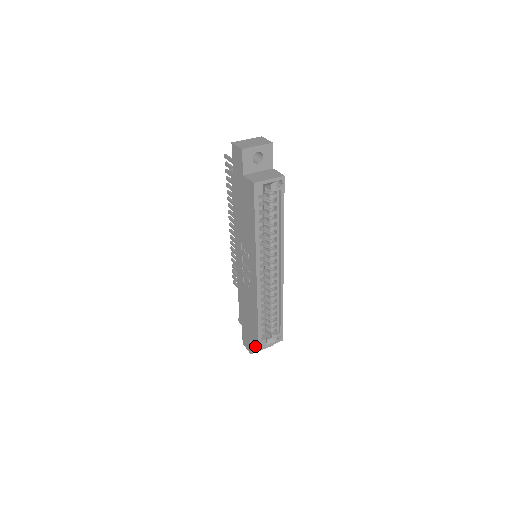
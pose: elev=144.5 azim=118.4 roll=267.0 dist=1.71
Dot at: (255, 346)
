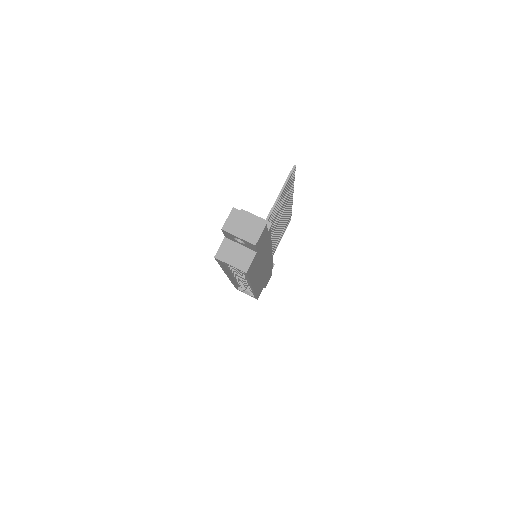
Dot at: occluded
